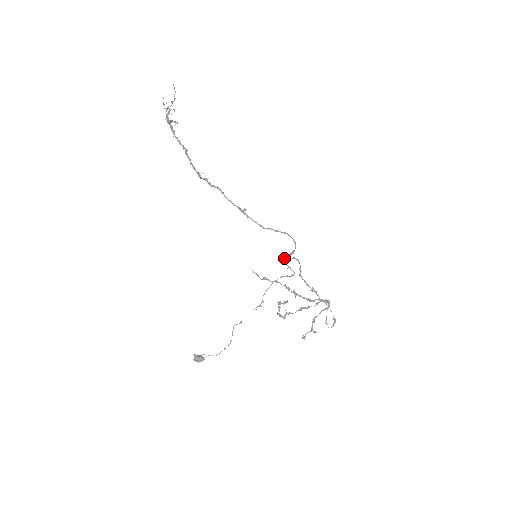
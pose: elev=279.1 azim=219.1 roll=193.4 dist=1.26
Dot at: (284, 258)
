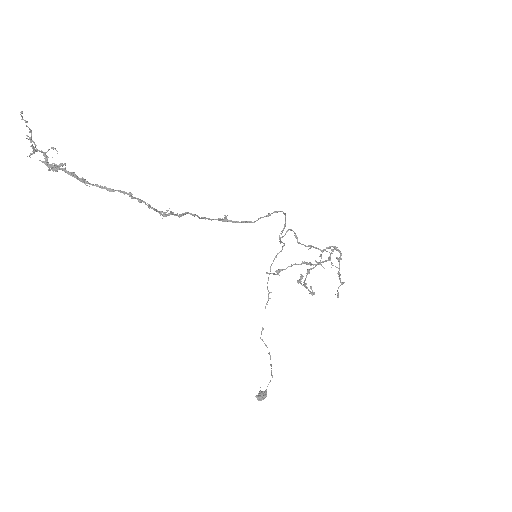
Dot at: (279, 237)
